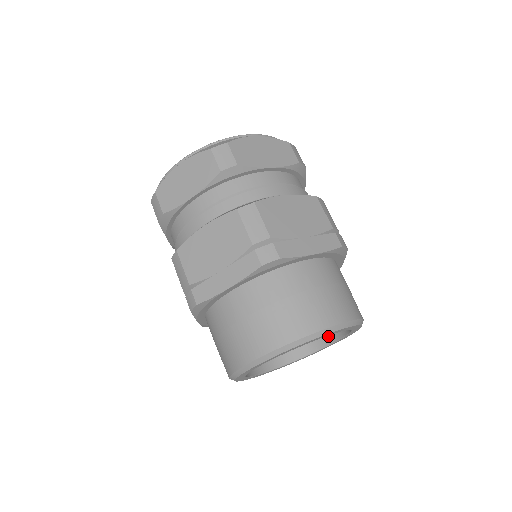
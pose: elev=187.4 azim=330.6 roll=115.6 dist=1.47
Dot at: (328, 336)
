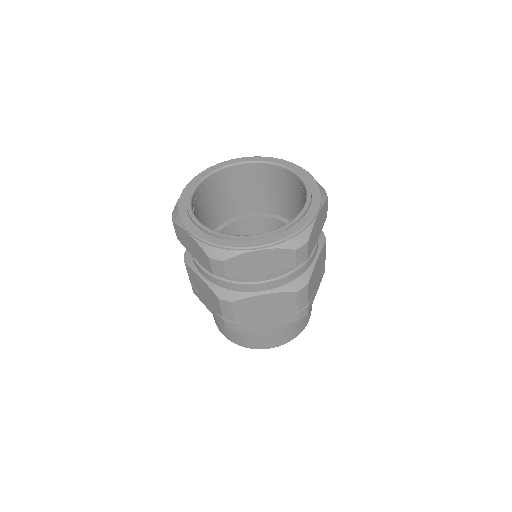
Dot at: occluded
